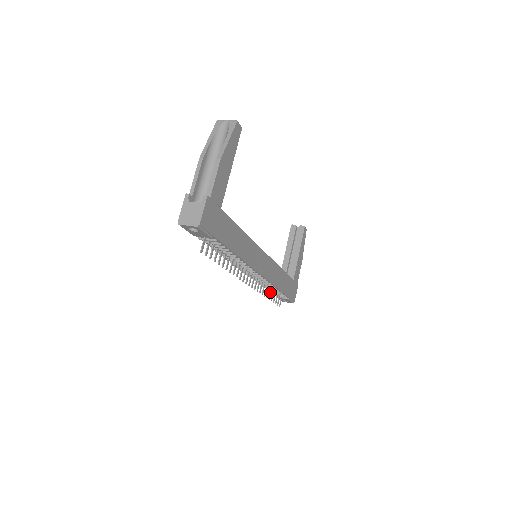
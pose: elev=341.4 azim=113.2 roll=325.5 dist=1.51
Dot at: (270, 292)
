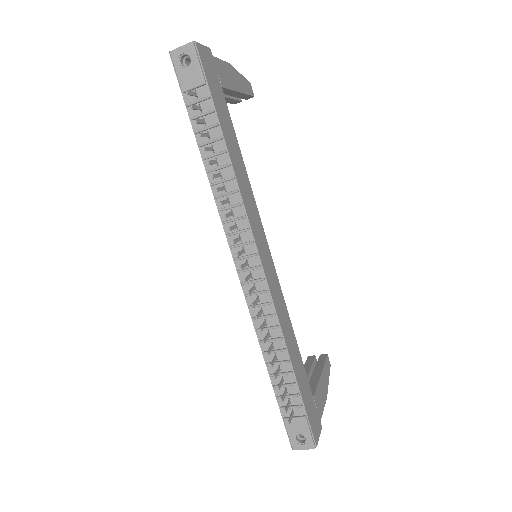
Dot at: (273, 358)
